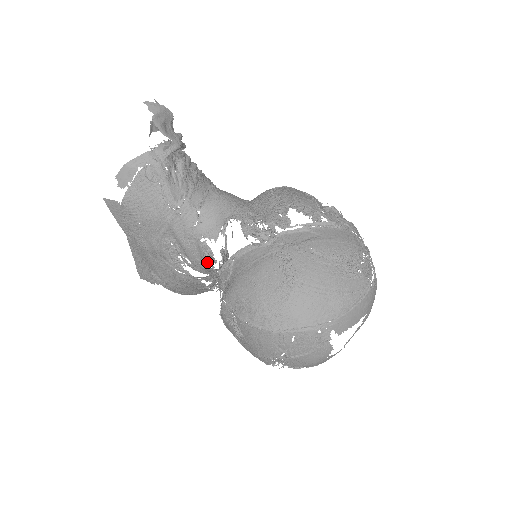
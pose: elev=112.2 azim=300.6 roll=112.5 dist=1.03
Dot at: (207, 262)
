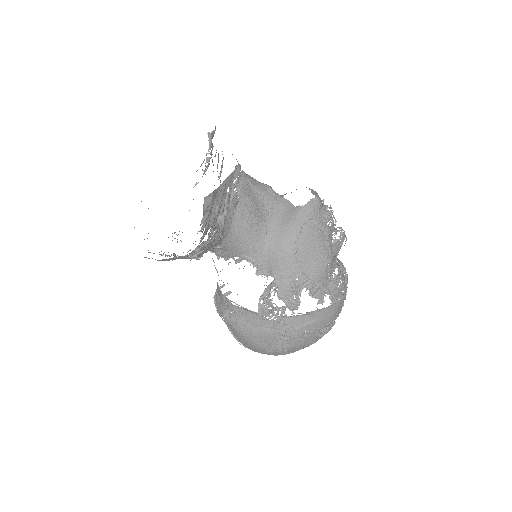
Dot at: occluded
